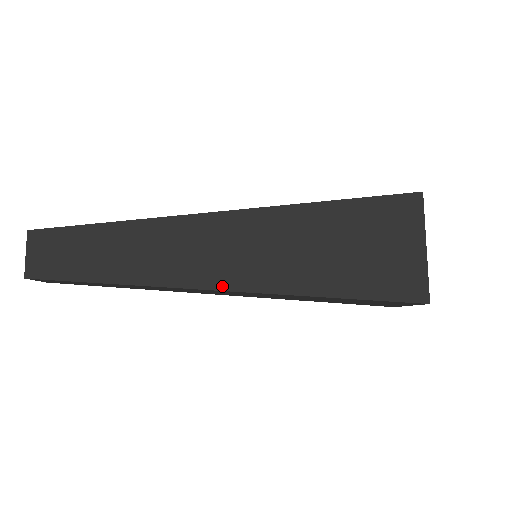
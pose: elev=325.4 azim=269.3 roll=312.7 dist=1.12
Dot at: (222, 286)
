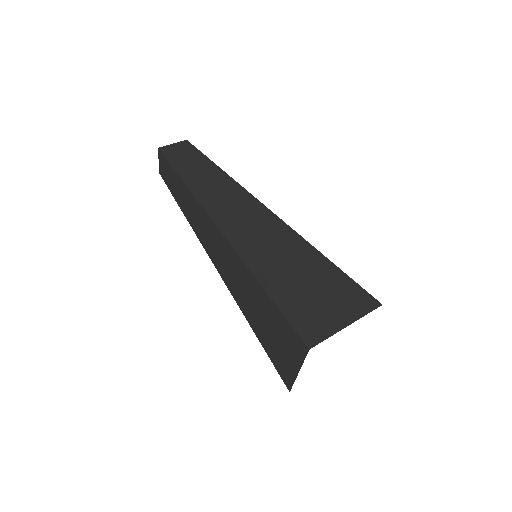
Dot at: (223, 228)
